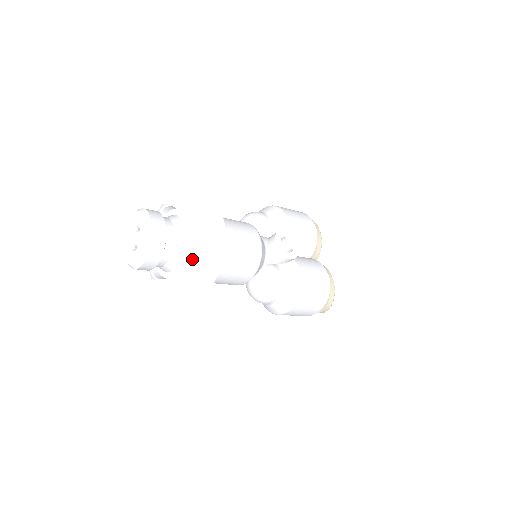
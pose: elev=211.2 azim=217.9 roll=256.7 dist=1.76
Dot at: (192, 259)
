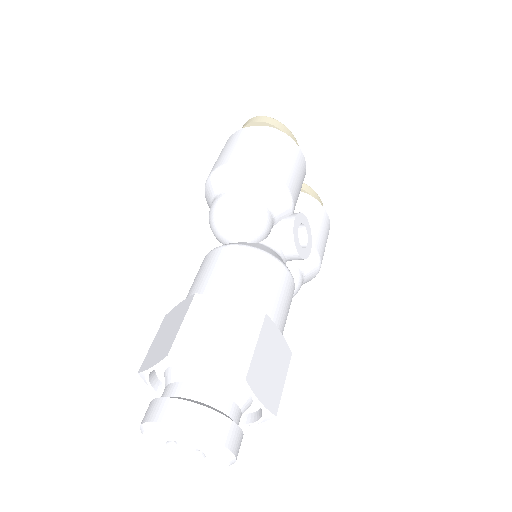
Dot at: occluded
